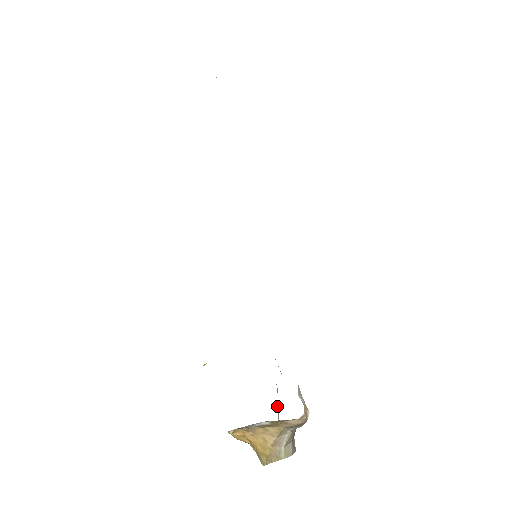
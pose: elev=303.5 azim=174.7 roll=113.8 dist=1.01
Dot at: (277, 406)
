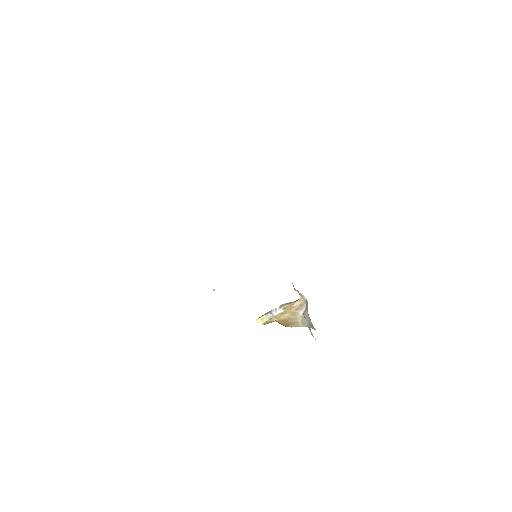
Dot at: occluded
